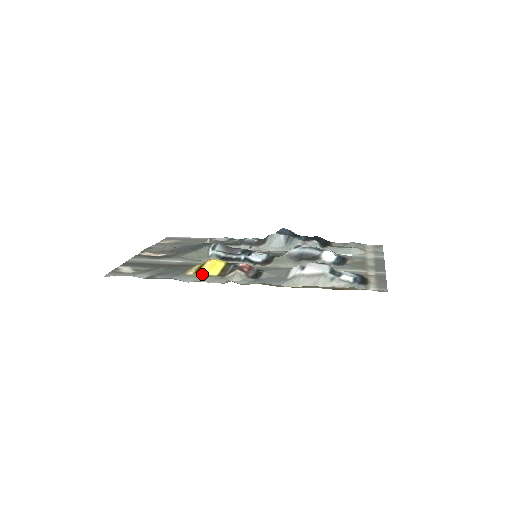
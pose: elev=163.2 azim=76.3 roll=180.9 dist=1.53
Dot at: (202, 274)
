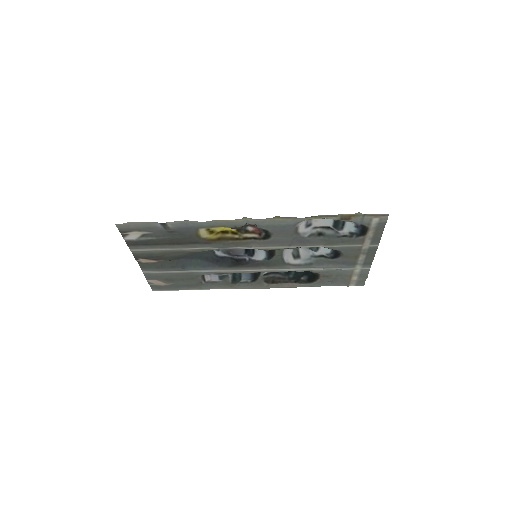
Dot at: (215, 227)
